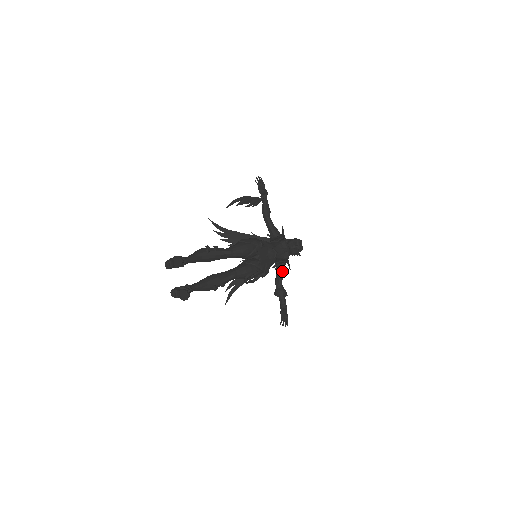
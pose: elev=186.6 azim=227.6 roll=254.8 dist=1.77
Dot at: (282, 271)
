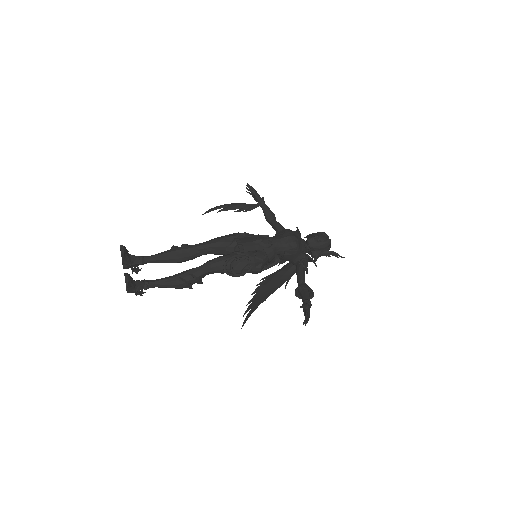
Dot at: (302, 268)
